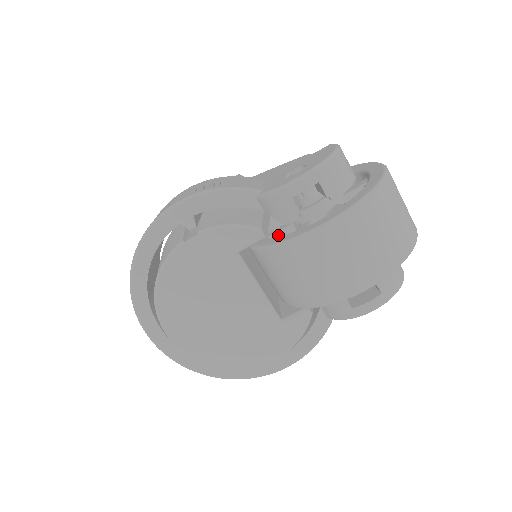
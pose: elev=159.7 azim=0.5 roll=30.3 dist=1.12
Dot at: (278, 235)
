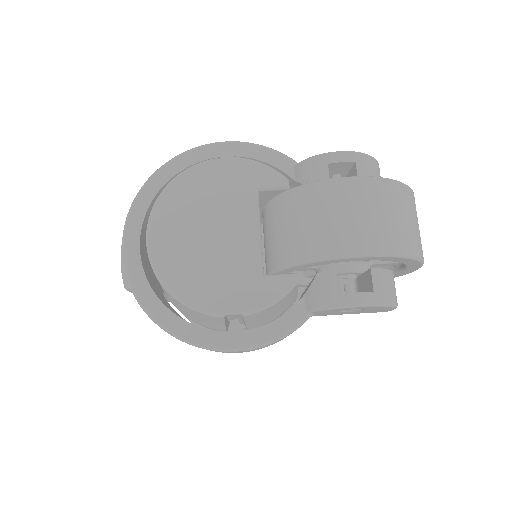
Dot at: occluded
